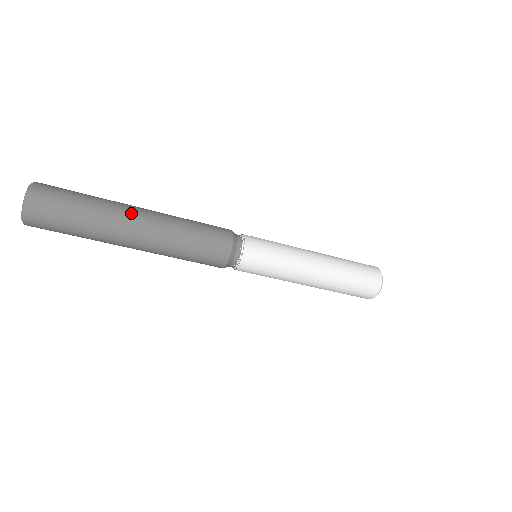
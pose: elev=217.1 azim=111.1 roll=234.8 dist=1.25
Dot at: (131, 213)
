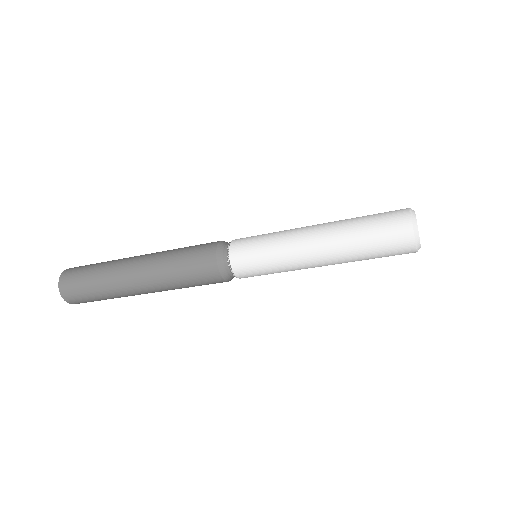
Dot at: (130, 260)
